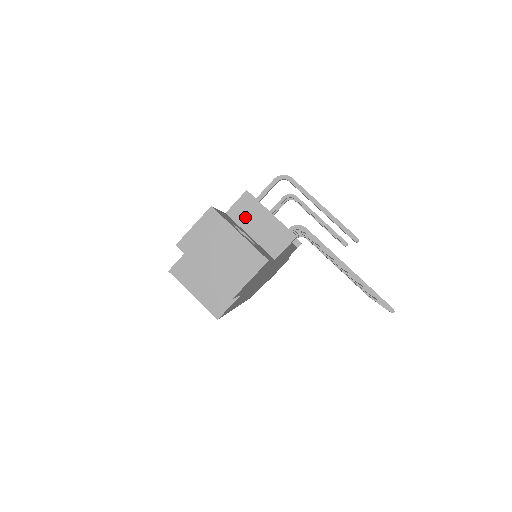
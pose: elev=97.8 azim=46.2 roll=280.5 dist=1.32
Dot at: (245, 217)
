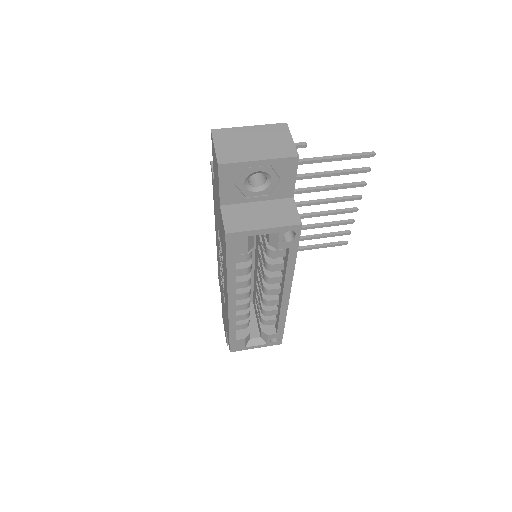
Dot at: occluded
